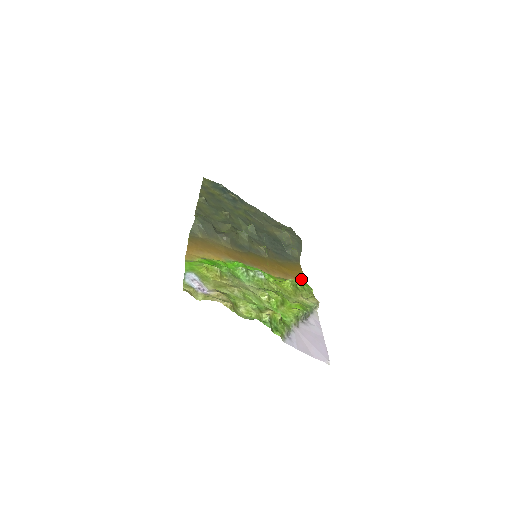
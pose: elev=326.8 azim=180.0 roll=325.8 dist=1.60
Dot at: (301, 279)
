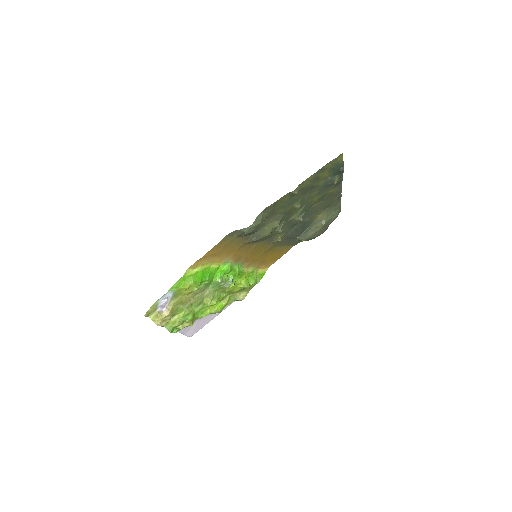
Dot at: (270, 265)
